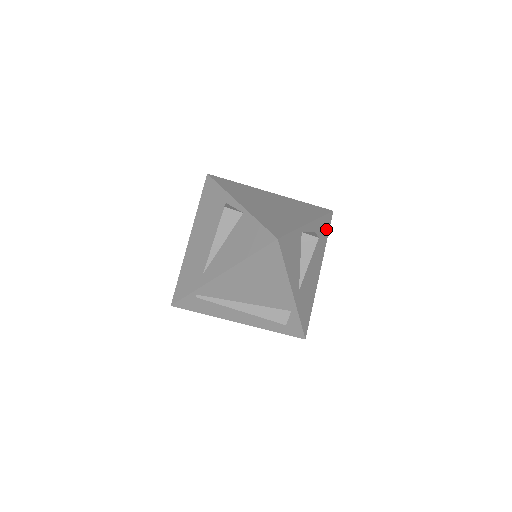
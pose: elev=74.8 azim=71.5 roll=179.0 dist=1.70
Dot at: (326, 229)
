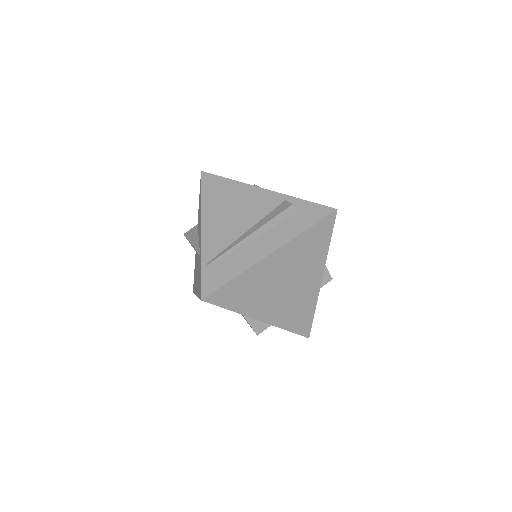
Dot at: occluded
